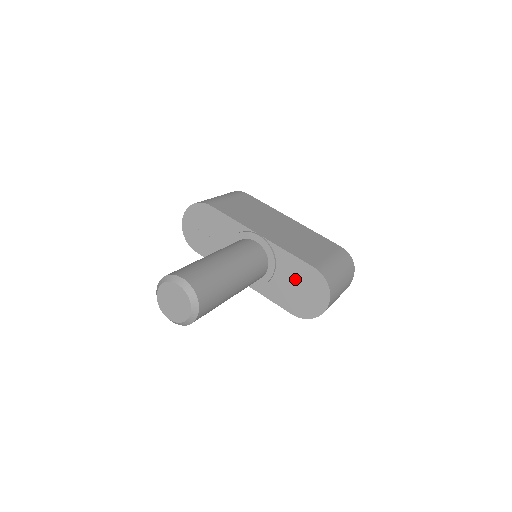
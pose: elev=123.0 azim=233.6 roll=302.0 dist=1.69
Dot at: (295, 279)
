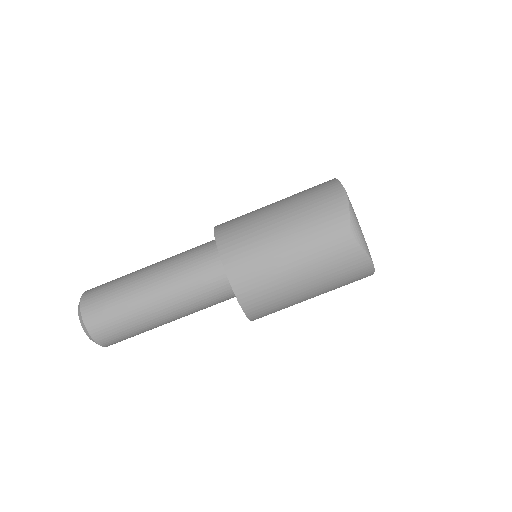
Dot at: occluded
